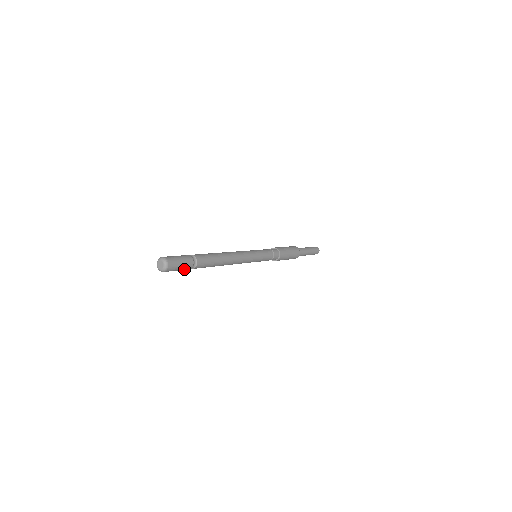
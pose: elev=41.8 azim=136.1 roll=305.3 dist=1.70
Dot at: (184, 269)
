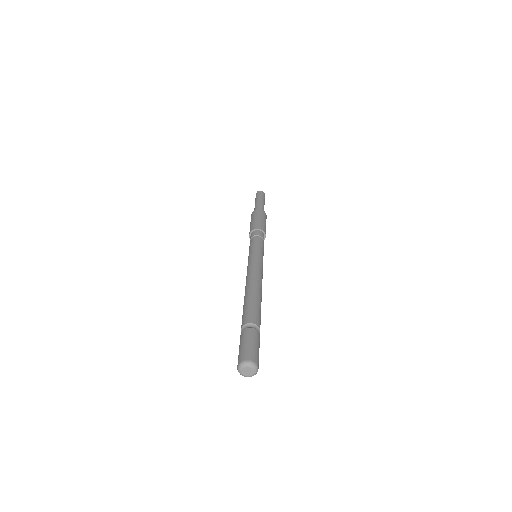
Dot at: (259, 344)
